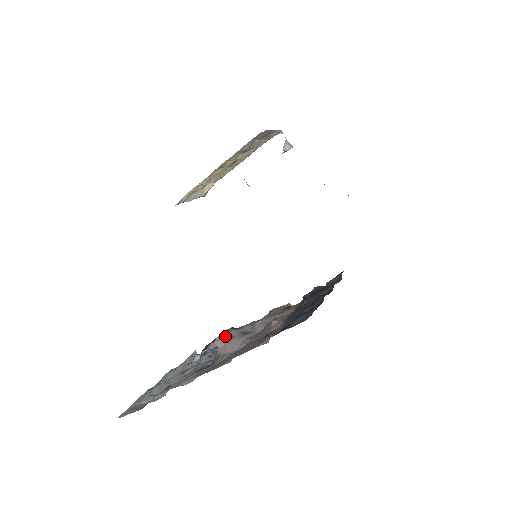
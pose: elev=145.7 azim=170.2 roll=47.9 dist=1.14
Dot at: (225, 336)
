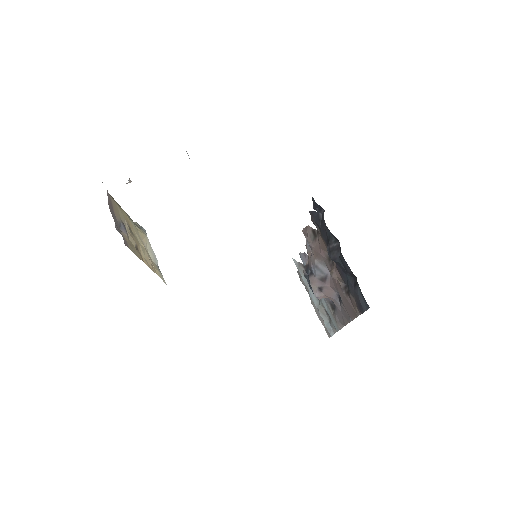
Dot at: (317, 291)
